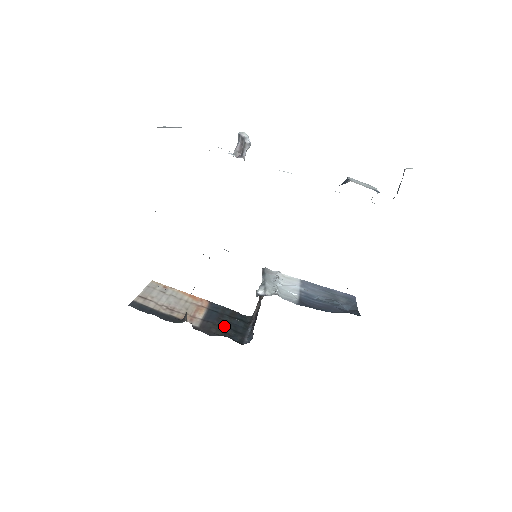
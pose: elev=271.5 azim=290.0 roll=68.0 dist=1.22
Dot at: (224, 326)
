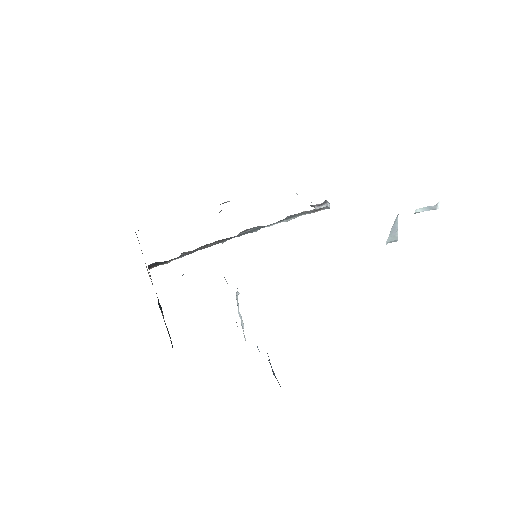
Dot at: occluded
